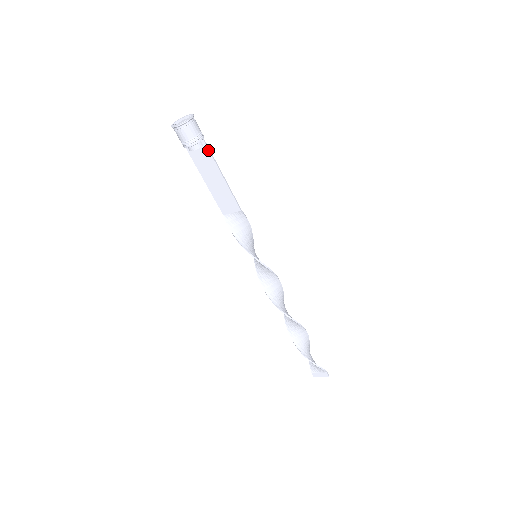
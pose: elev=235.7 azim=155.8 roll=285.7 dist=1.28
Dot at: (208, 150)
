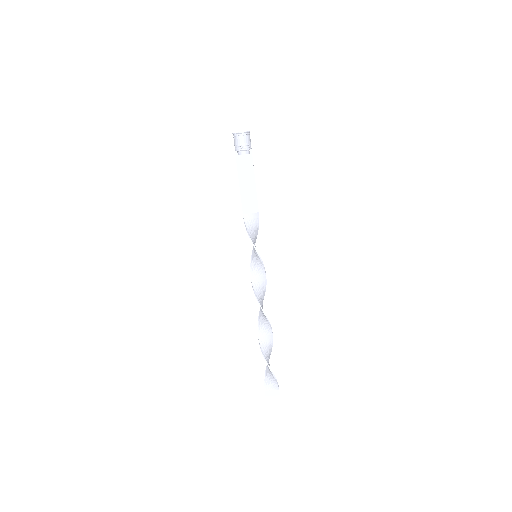
Dot at: (252, 158)
